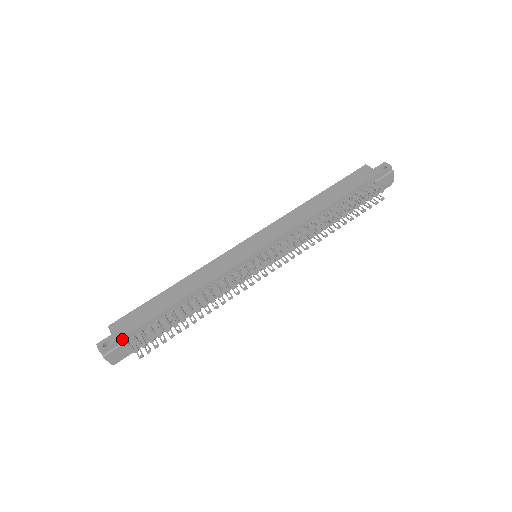
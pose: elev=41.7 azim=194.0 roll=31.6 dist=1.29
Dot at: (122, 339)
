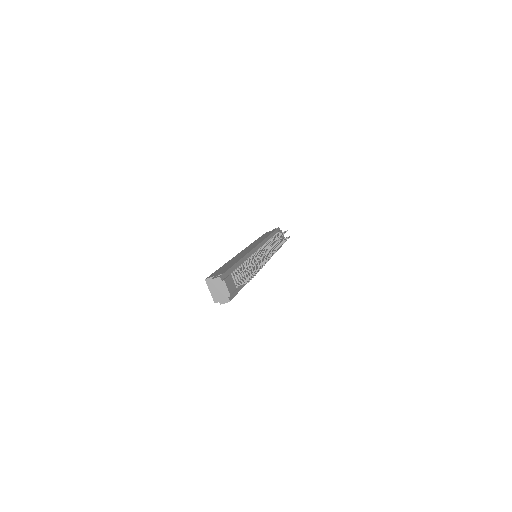
Dot at: (227, 273)
